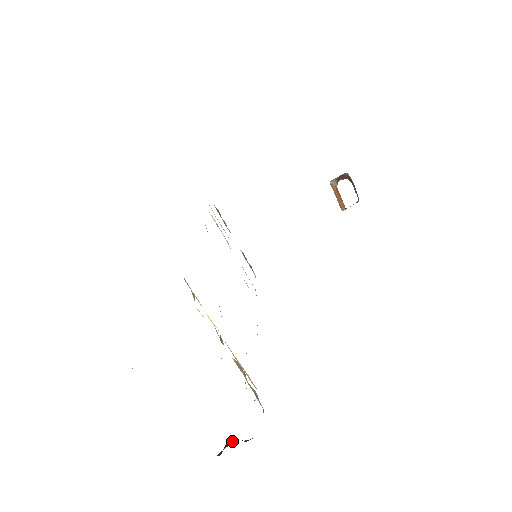
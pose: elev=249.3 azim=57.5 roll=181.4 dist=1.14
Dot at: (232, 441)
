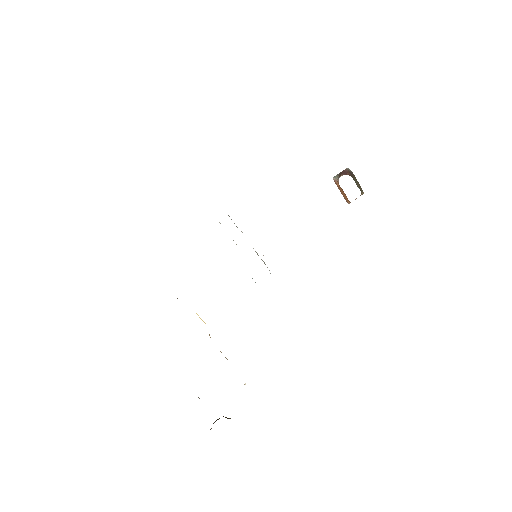
Dot at: (219, 418)
